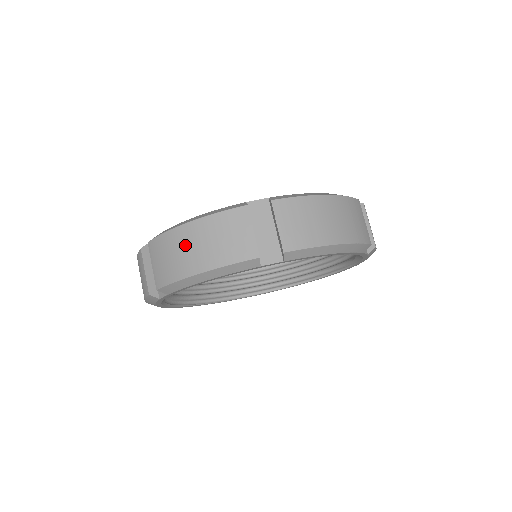
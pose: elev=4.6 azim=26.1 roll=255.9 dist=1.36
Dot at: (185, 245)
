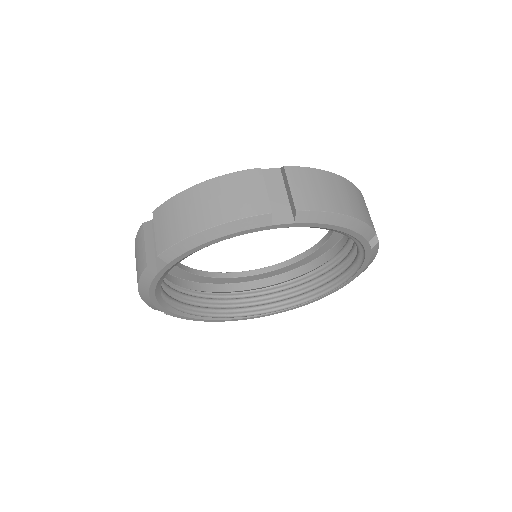
Dot at: occluded
